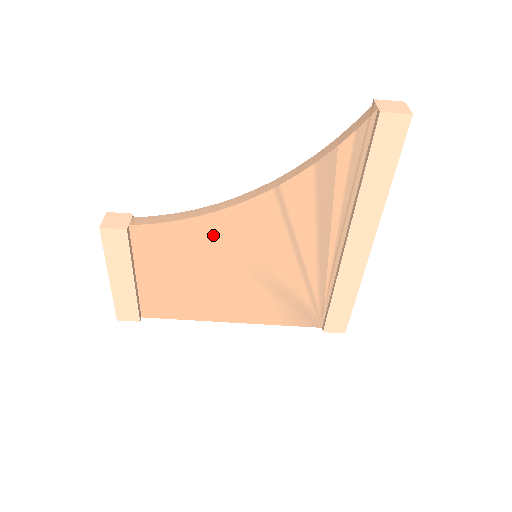
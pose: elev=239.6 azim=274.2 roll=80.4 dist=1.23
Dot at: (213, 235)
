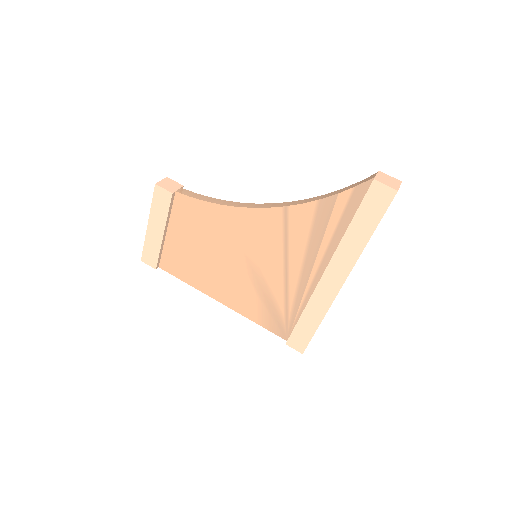
Dot at: (230, 224)
